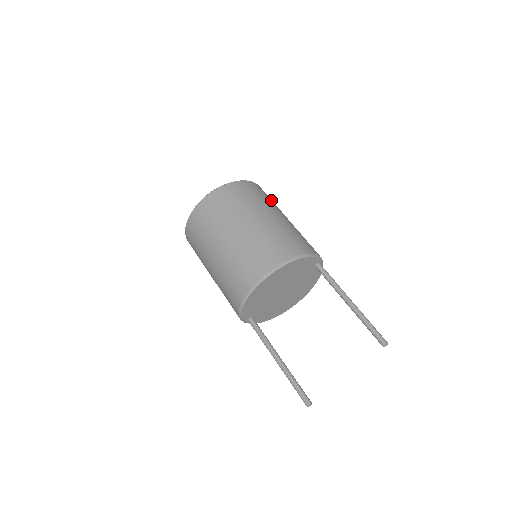
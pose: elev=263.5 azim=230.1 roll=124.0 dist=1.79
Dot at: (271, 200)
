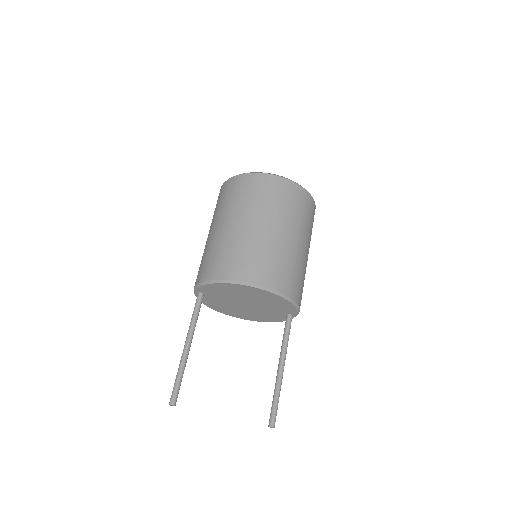
Dot at: occluded
